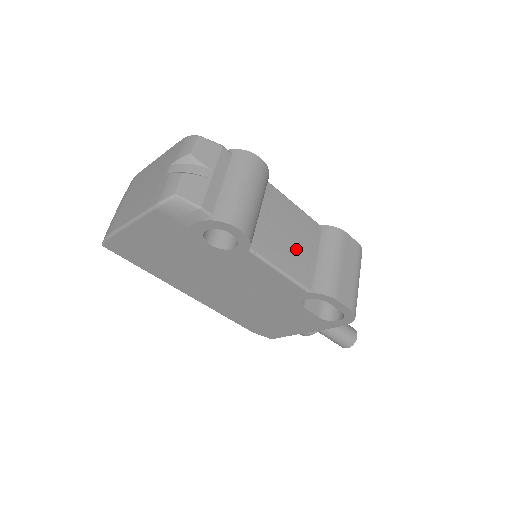
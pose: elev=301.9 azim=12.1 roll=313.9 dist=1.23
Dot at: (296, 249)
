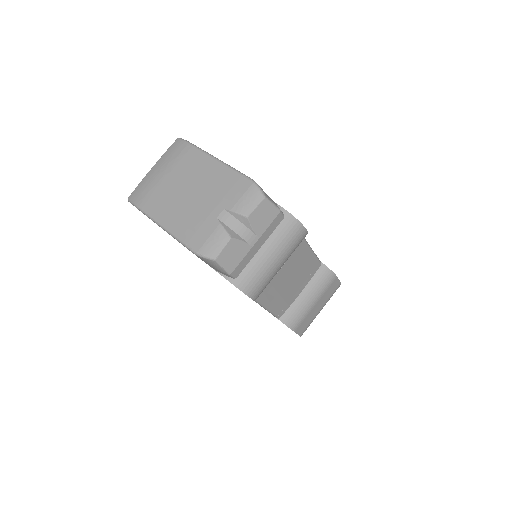
Dot at: (289, 289)
